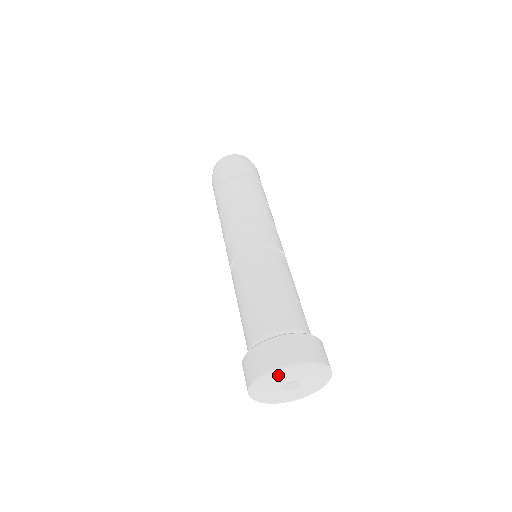
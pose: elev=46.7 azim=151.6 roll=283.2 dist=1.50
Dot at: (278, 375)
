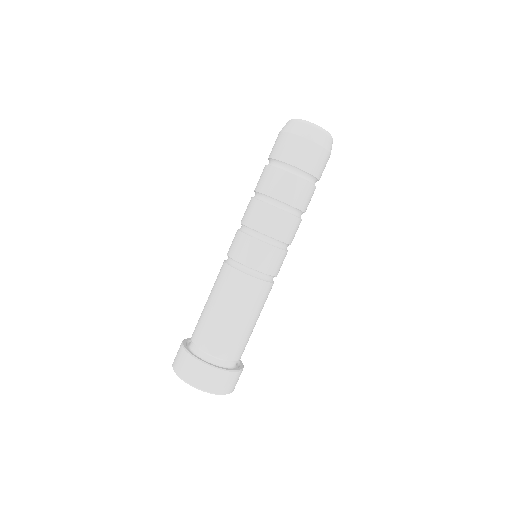
Dot at: occluded
